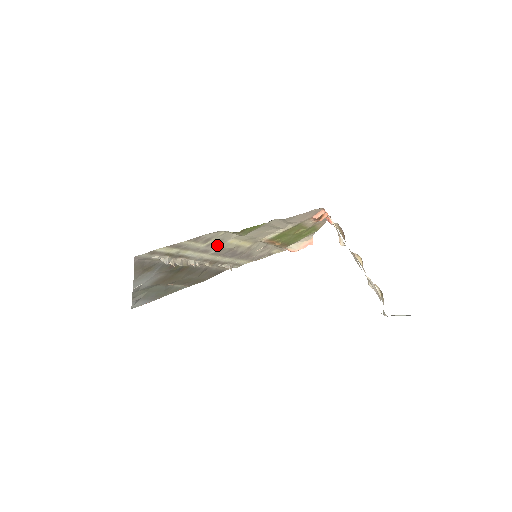
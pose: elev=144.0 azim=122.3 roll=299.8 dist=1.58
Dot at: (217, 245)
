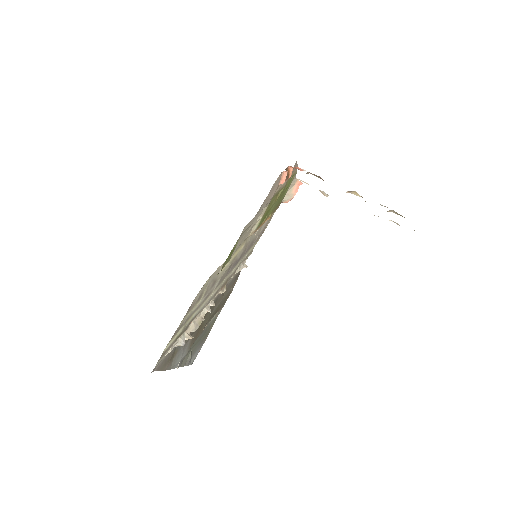
Dot at: (213, 284)
